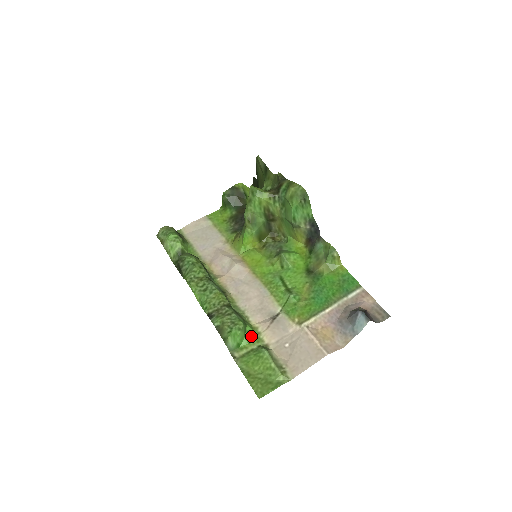
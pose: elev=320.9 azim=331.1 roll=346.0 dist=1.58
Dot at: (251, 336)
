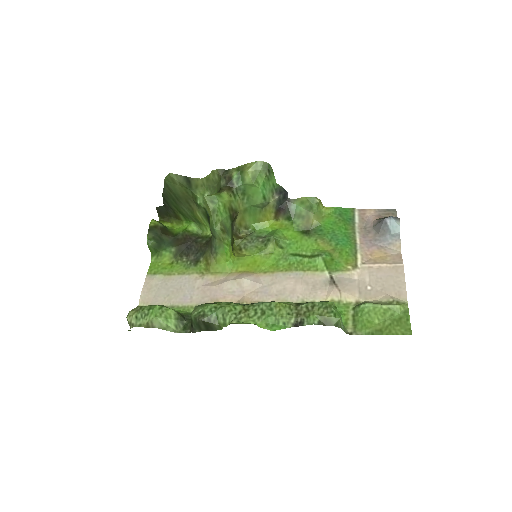
Dot at: occluded
